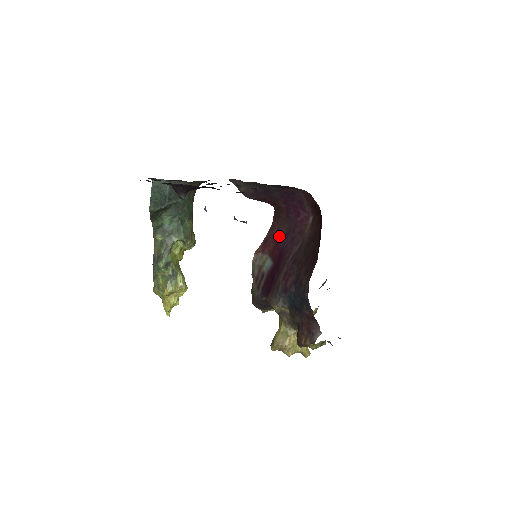
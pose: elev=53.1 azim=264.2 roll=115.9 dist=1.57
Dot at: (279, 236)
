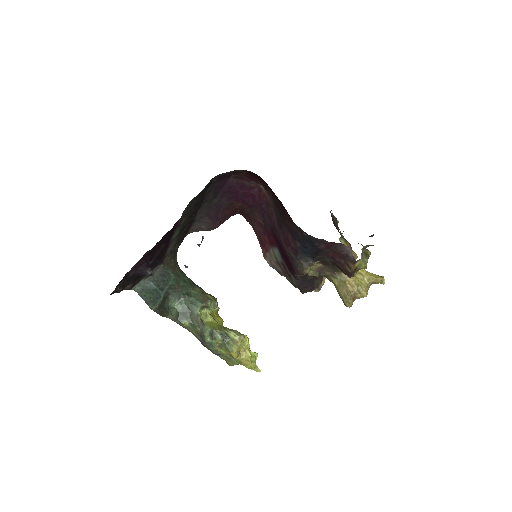
Dot at: (262, 226)
